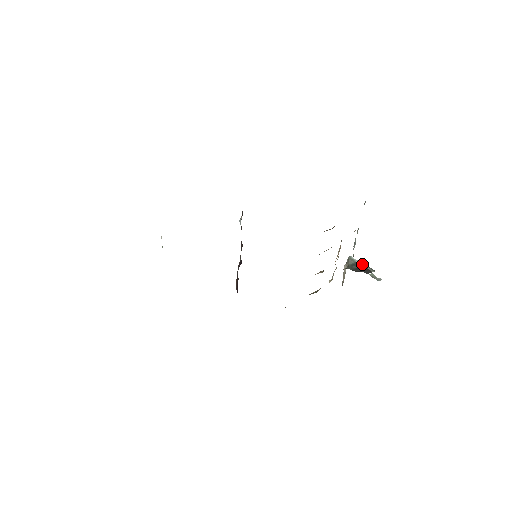
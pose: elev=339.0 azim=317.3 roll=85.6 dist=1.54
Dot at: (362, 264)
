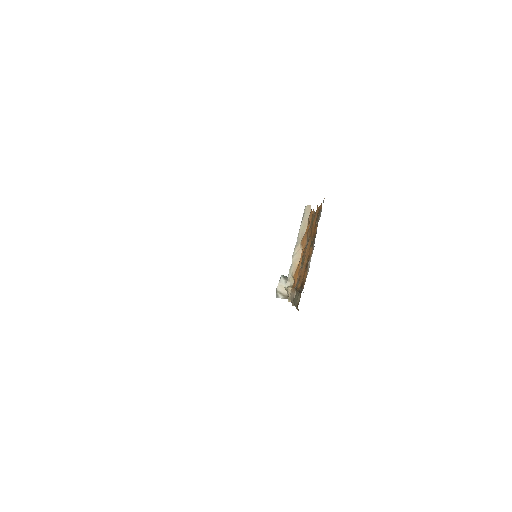
Dot at: occluded
